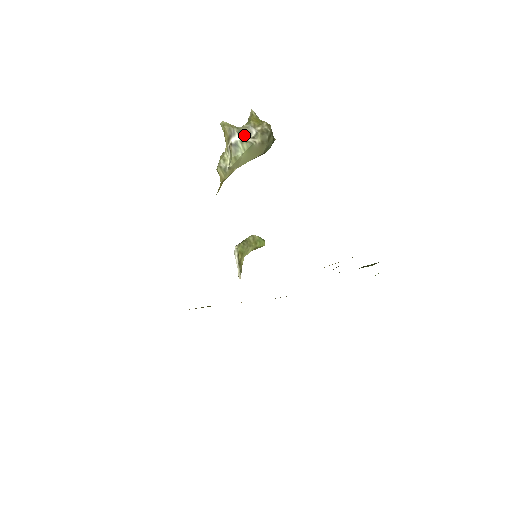
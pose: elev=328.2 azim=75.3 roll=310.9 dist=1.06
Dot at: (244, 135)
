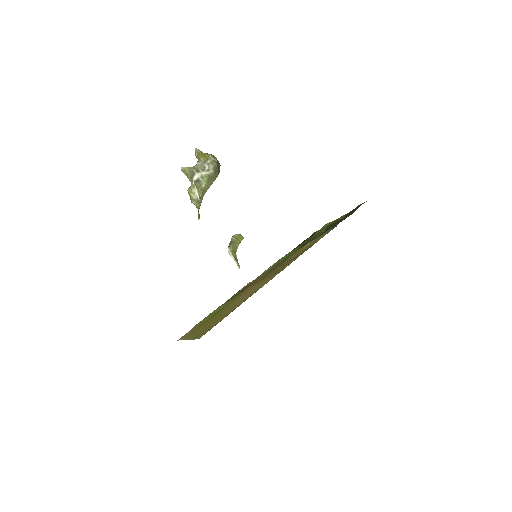
Dot at: (201, 171)
